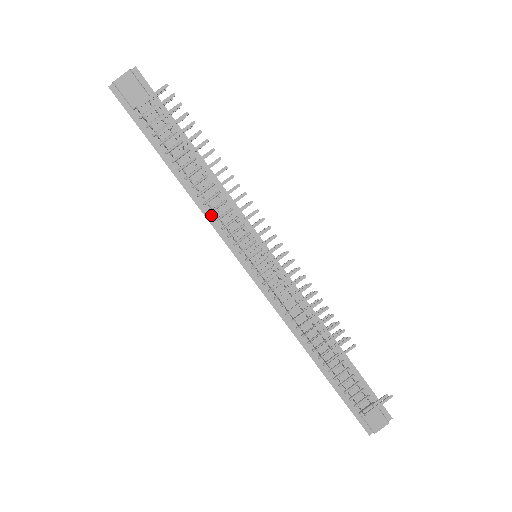
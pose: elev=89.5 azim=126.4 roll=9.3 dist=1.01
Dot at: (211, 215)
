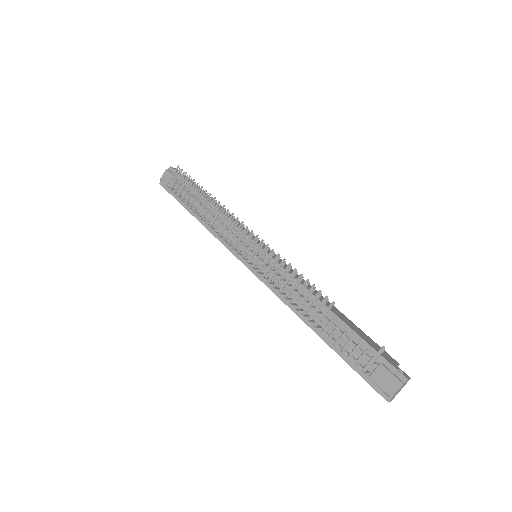
Dot at: occluded
